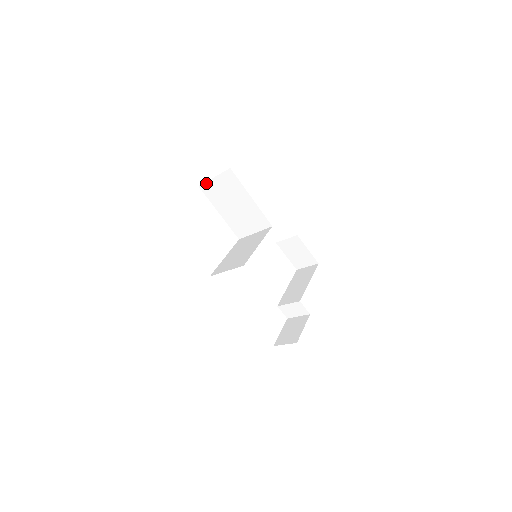
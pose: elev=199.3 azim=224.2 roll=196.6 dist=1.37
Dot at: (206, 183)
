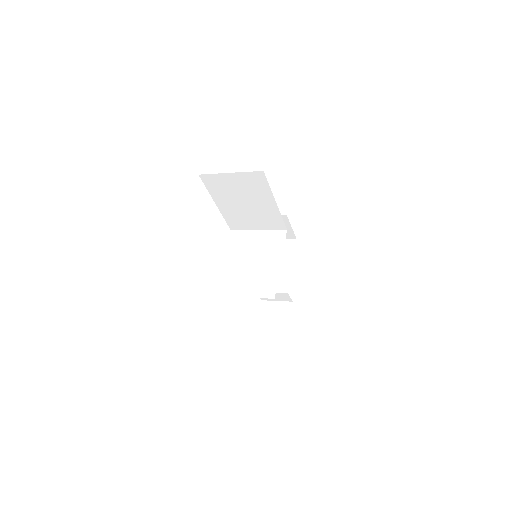
Dot at: (213, 175)
